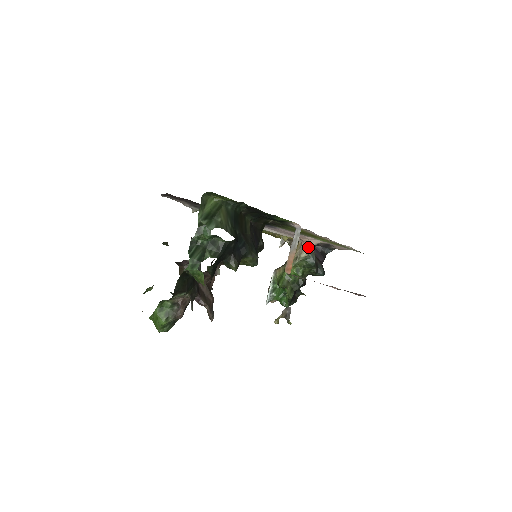
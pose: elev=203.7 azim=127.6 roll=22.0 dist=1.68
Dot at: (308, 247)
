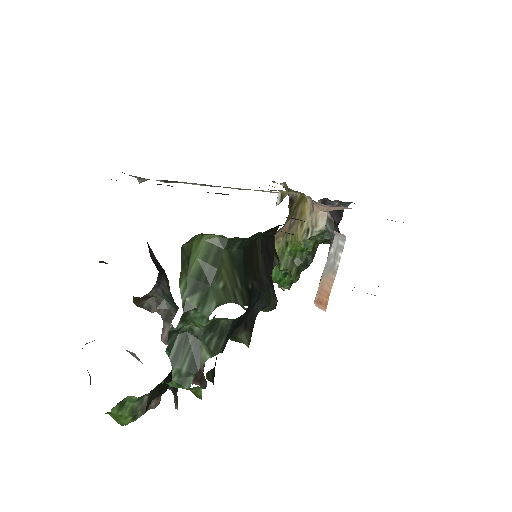
Dot at: (325, 214)
